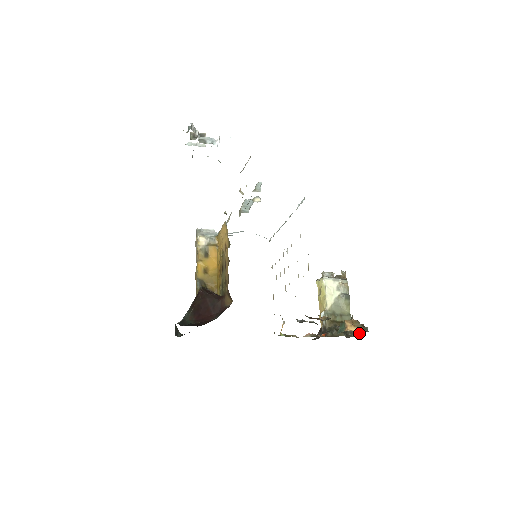
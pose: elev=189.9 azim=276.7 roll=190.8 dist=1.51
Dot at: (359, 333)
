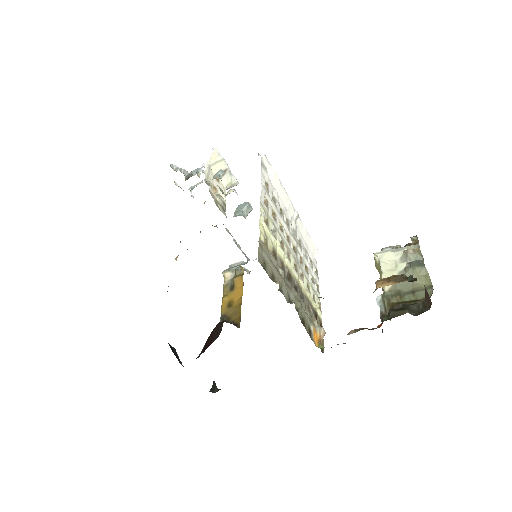
Dot at: occluded
